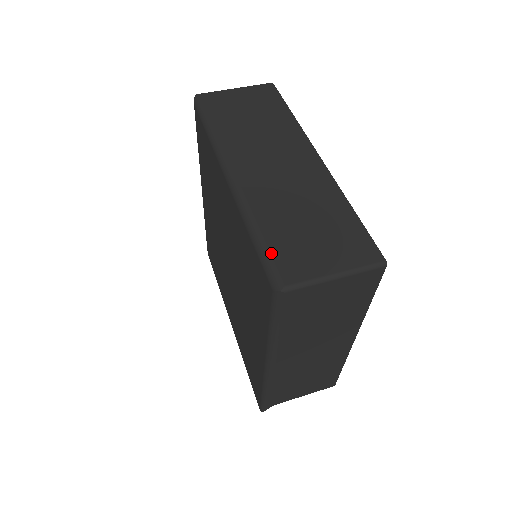
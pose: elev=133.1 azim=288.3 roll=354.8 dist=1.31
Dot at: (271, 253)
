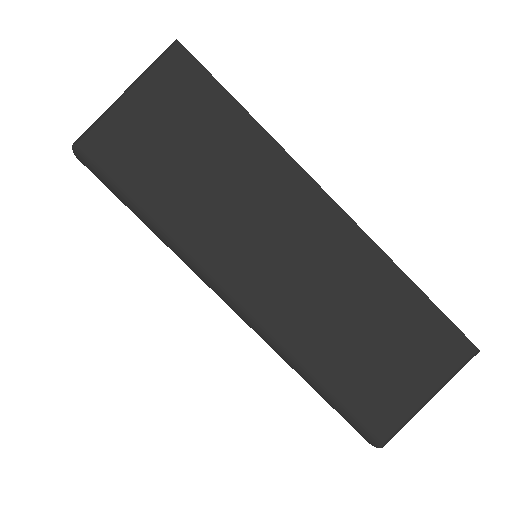
Dot at: (349, 407)
